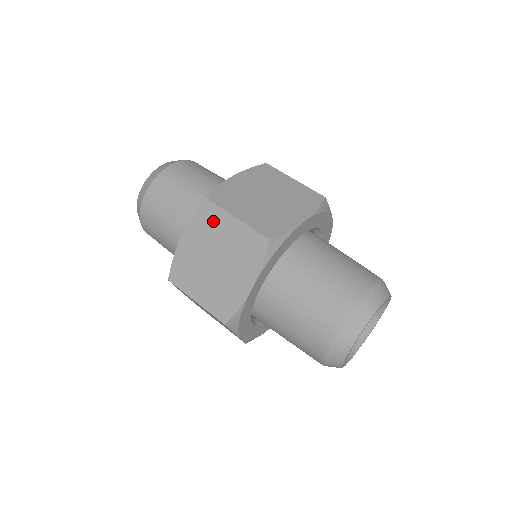
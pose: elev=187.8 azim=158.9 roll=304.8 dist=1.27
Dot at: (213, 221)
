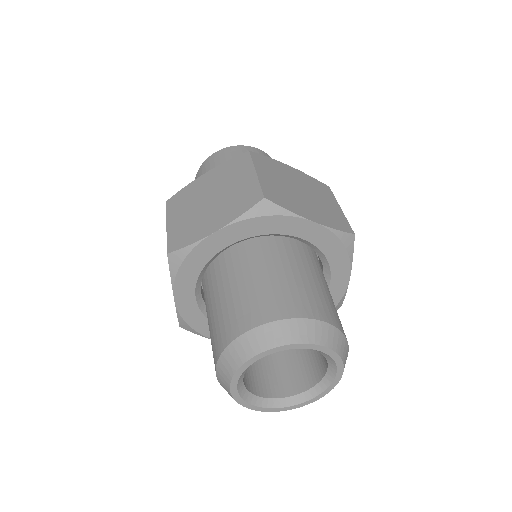
Dot at: (238, 169)
